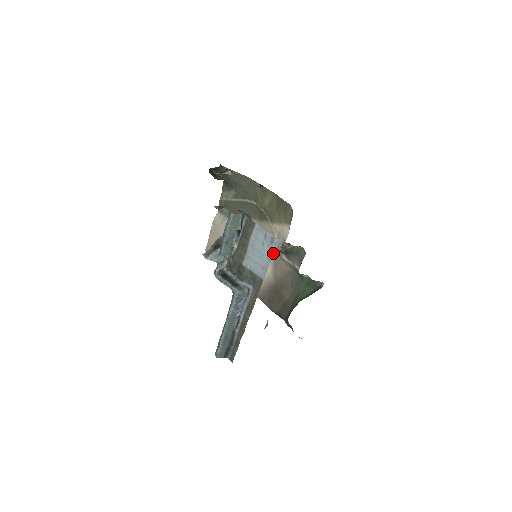
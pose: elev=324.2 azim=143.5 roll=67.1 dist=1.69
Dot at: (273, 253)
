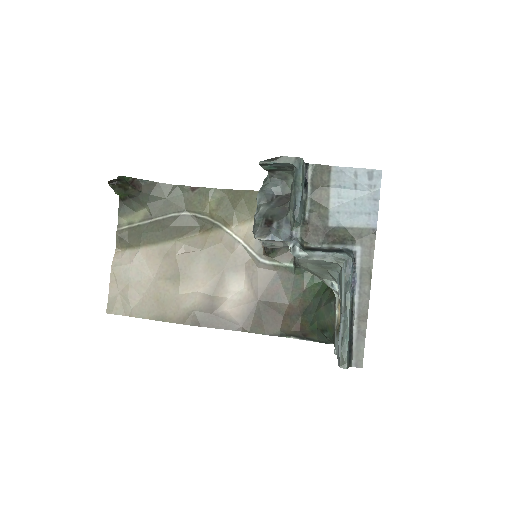
Dot at: (378, 190)
